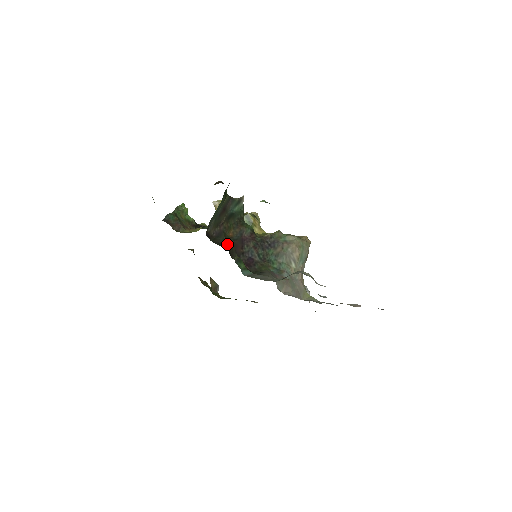
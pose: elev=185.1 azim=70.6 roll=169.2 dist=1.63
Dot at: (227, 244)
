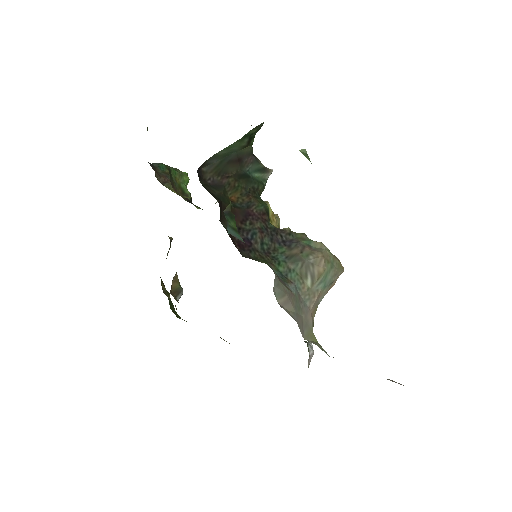
Dot at: (222, 202)
